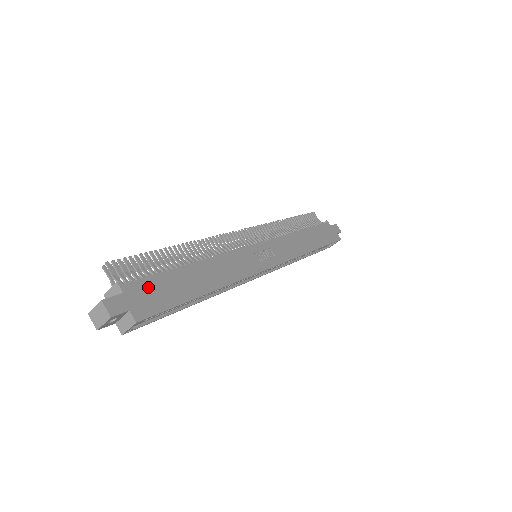
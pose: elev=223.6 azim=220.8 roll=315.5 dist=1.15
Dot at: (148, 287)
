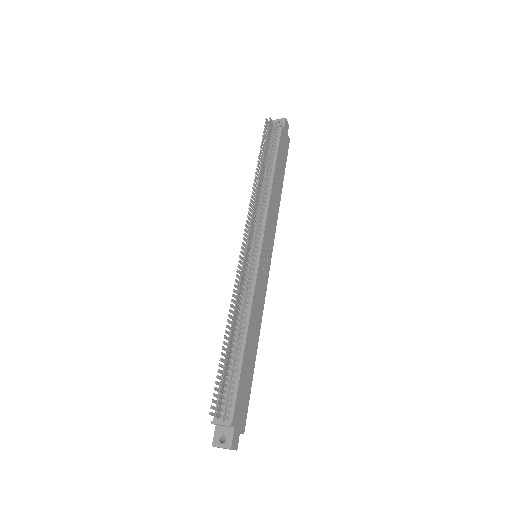
Dot at: (239, 403)
